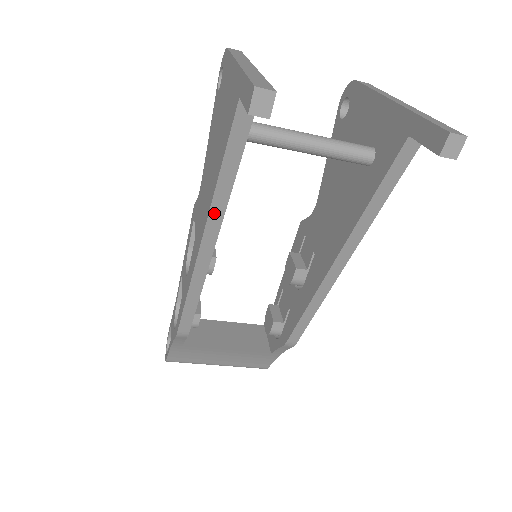
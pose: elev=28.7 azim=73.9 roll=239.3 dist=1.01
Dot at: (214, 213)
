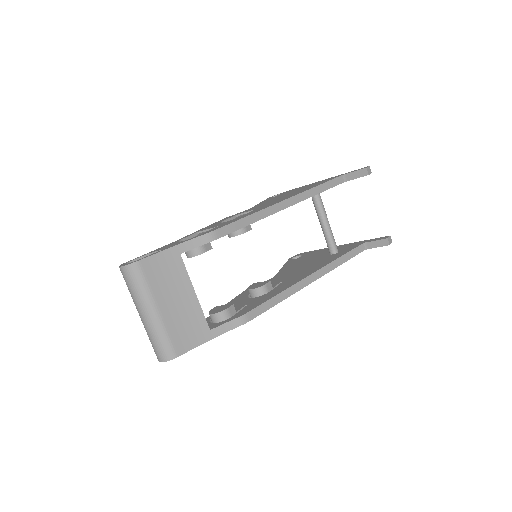
Dot at: (304, 194)
